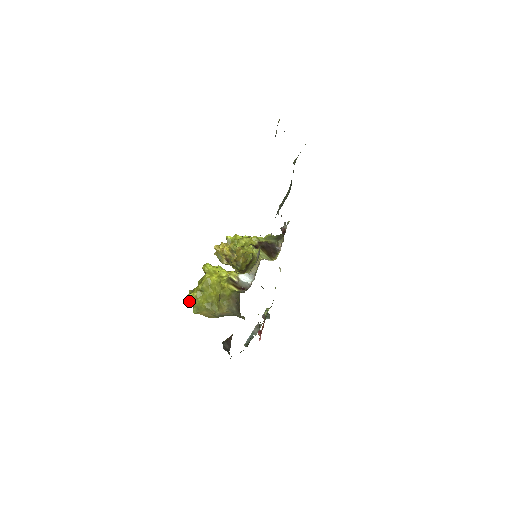
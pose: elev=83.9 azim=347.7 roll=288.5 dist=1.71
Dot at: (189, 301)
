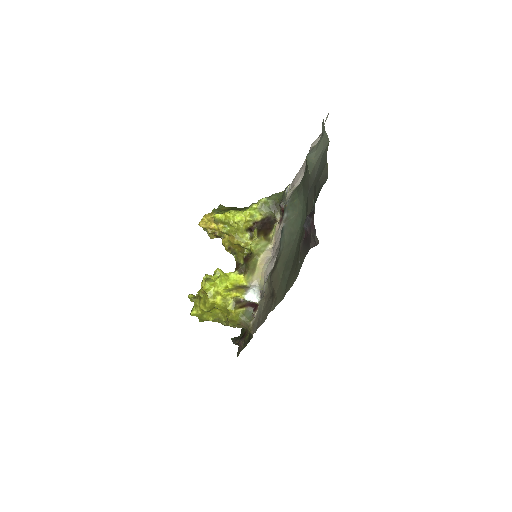
Dot at: (193, 315)
